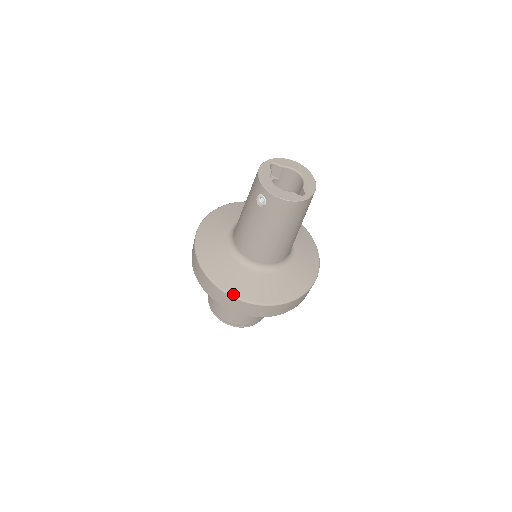
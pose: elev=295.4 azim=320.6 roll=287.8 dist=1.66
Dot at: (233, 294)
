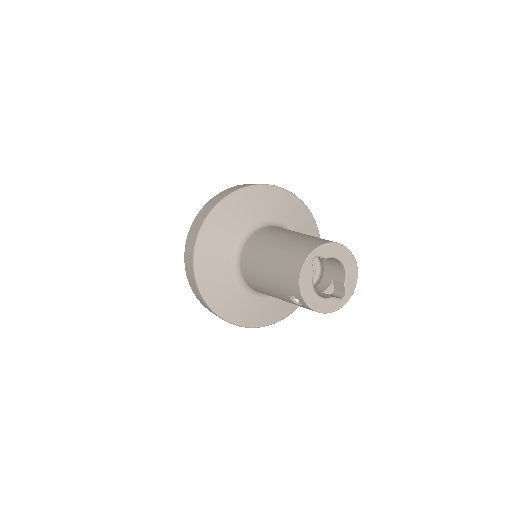
Dot at: (239, 324)
